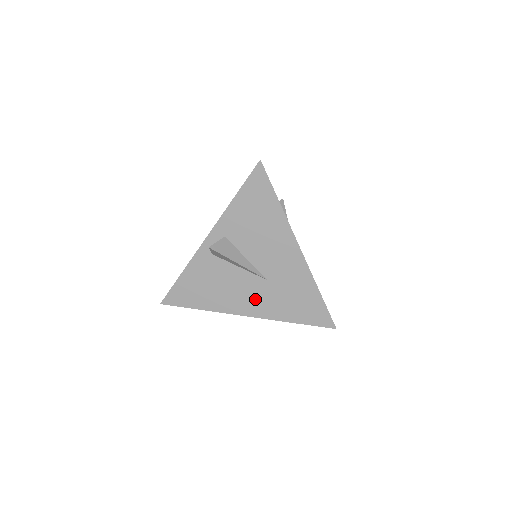
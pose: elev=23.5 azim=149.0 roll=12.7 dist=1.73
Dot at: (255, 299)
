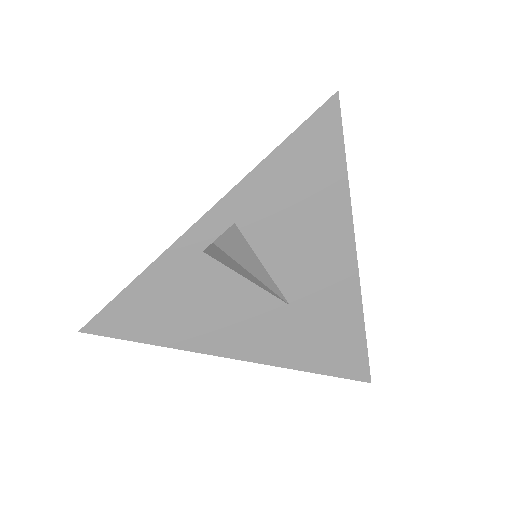
Dot at: (260, 333)
